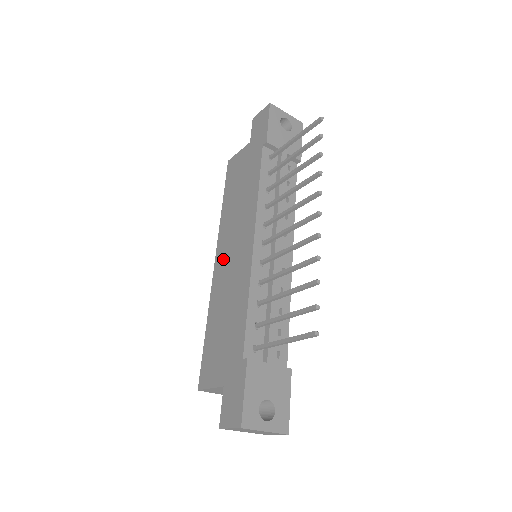
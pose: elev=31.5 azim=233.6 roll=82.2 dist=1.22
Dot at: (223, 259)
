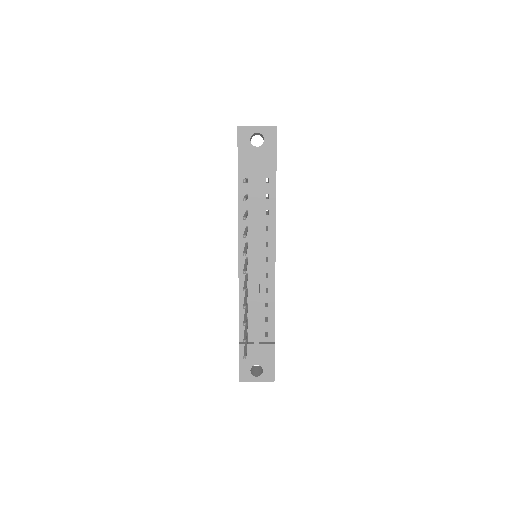
Dot at: occluded
